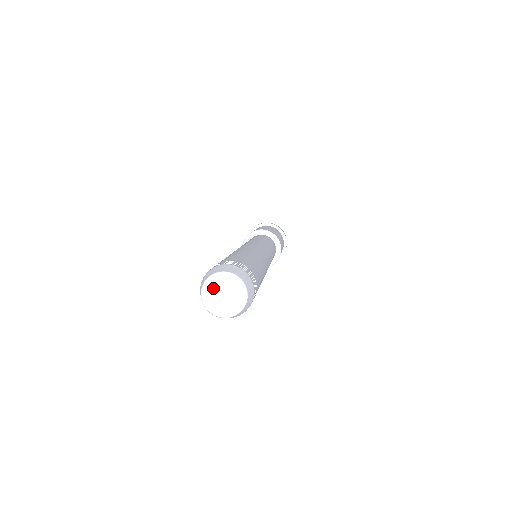
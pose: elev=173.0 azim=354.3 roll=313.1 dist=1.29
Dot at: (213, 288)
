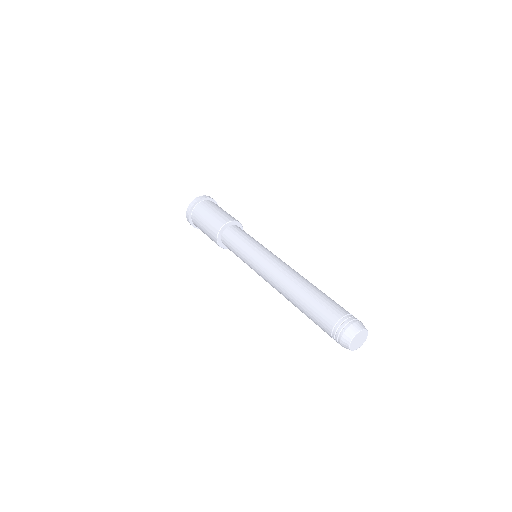
Dot at: (354, 345)
